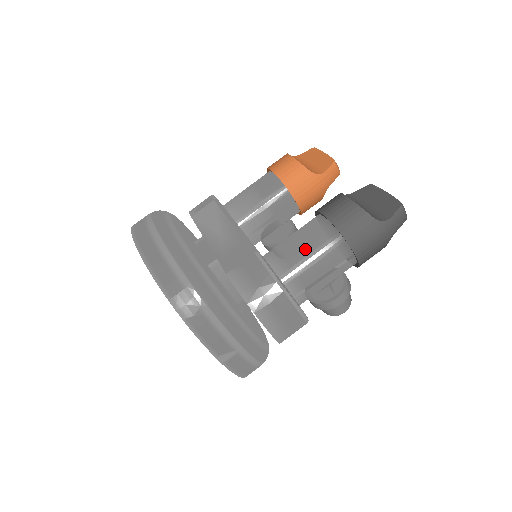
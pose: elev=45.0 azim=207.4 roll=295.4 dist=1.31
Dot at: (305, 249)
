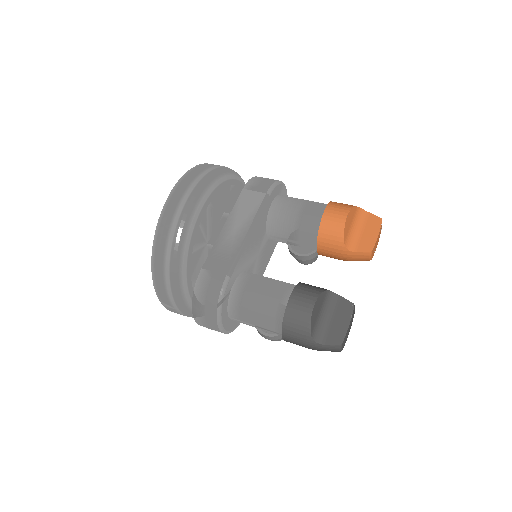
Dot at: (258, 304)
